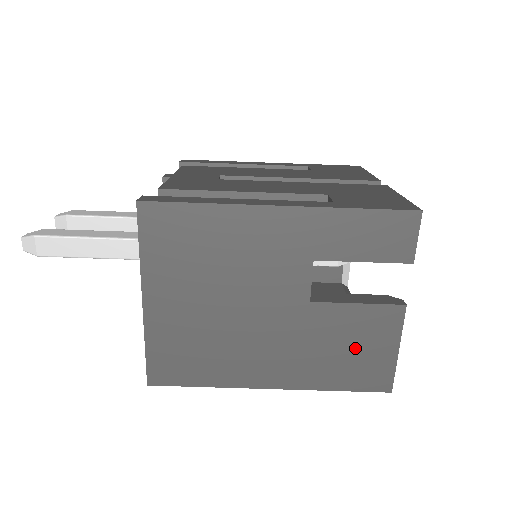
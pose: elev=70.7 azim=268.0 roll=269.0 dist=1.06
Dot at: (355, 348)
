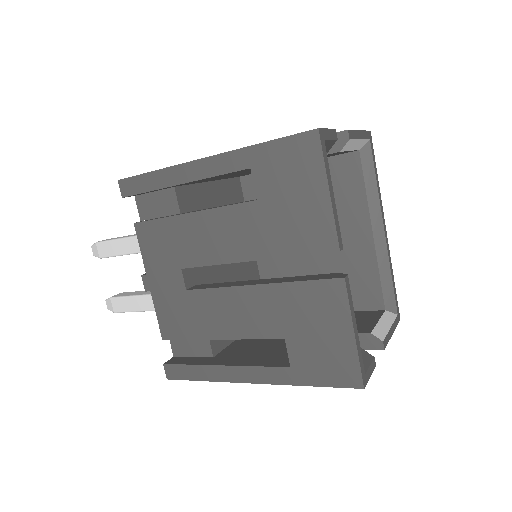
Dot at: occluded
